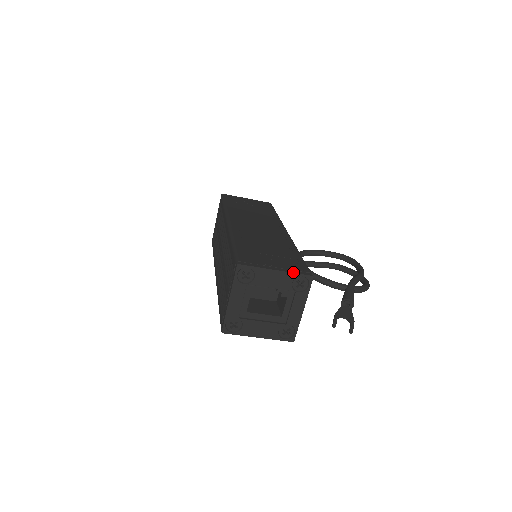
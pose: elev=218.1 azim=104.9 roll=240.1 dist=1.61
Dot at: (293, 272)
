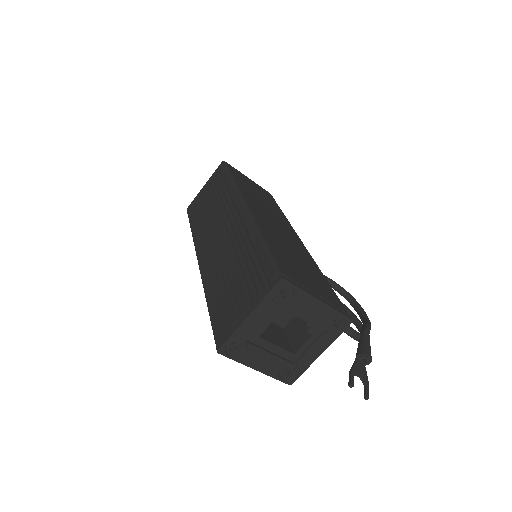
Dot at: (335, 309)
